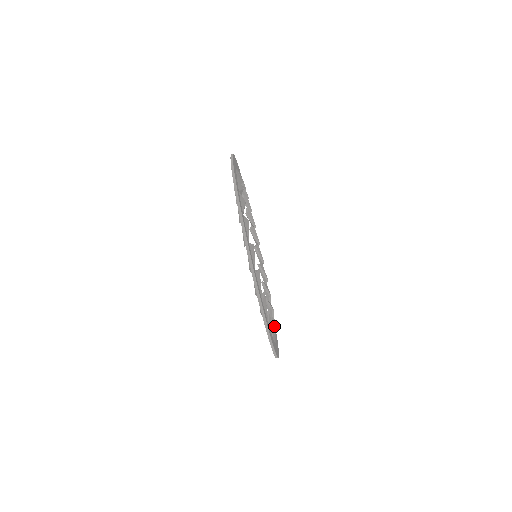
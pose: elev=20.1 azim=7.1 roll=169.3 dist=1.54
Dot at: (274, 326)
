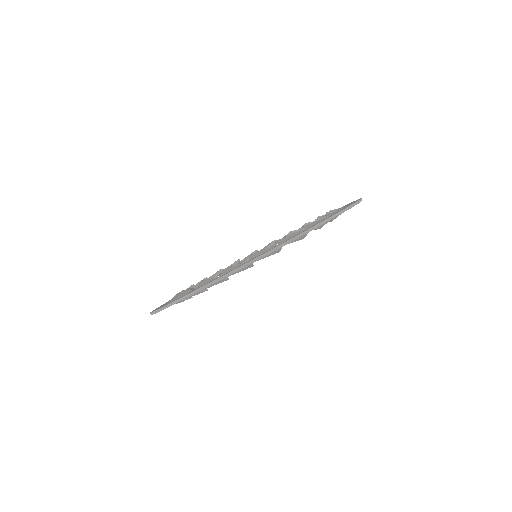
Dot at: occluded
